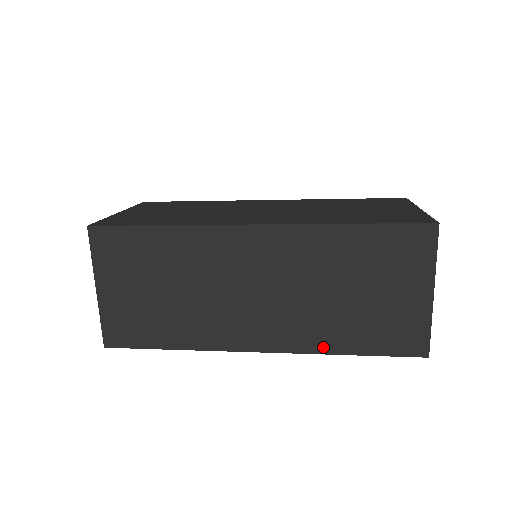
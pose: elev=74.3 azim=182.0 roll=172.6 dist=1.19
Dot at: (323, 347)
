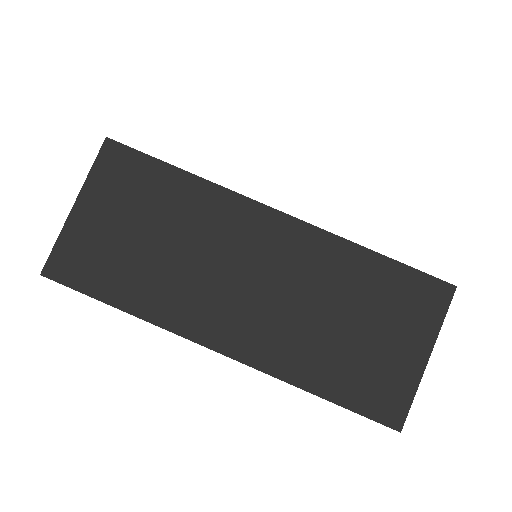
Dot at: (293, 375)
